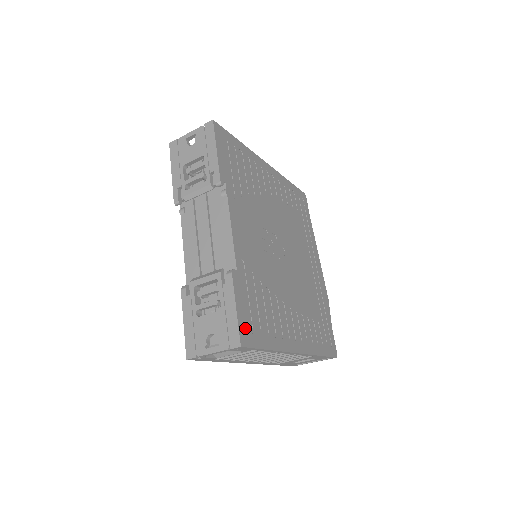
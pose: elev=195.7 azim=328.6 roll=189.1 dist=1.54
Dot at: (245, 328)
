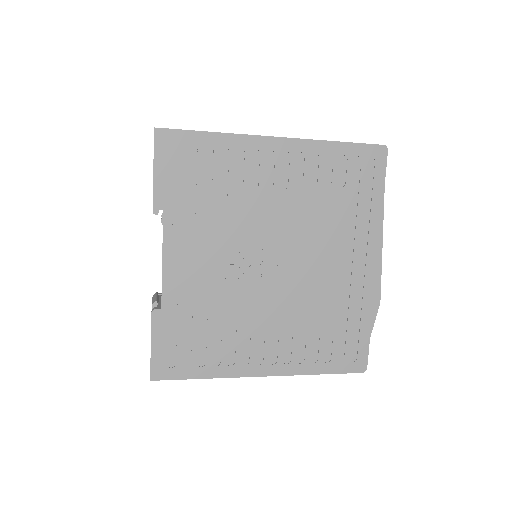
Dot at: (162, 363)
